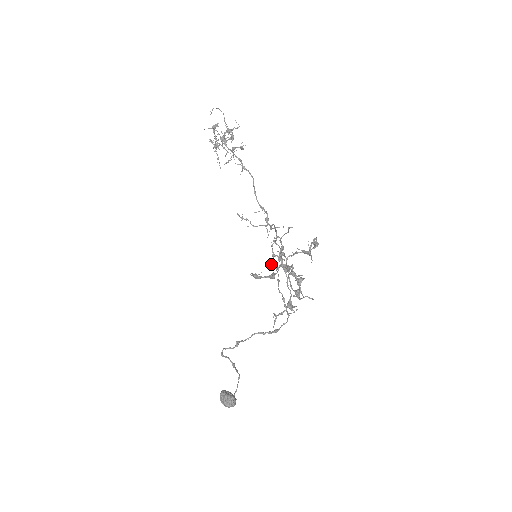
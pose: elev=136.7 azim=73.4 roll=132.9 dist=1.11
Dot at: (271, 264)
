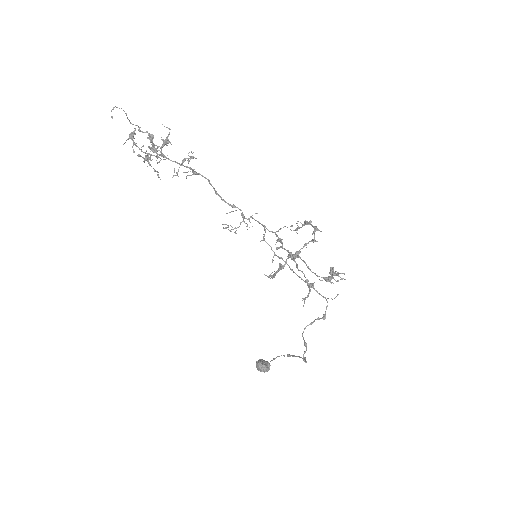
Dot at: (273, 257)
